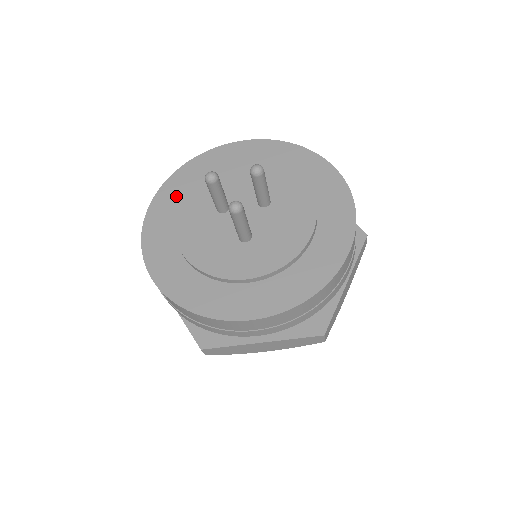
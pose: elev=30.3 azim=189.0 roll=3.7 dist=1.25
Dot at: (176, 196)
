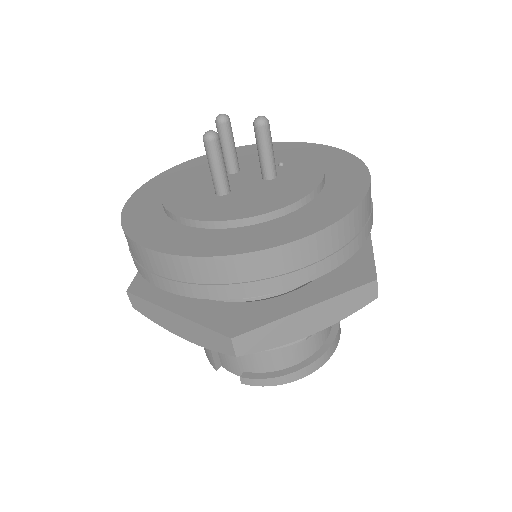
Dot at: occluded
